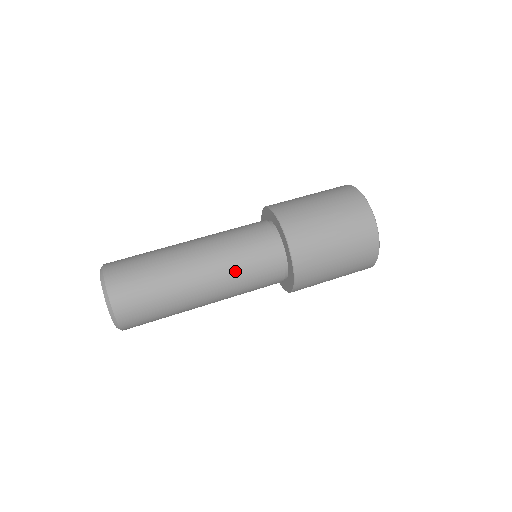
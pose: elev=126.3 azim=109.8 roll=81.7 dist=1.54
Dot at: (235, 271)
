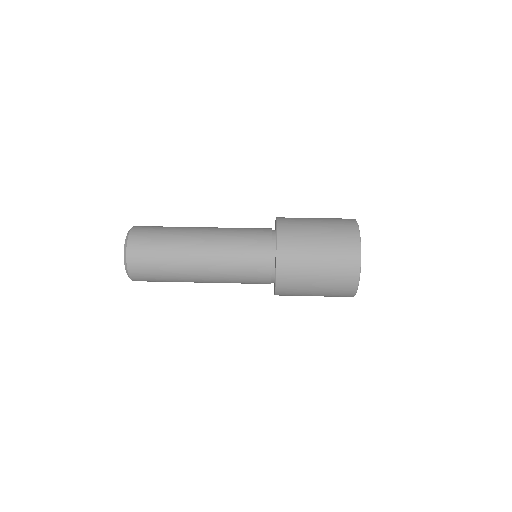
Dot at: (229, 258)
